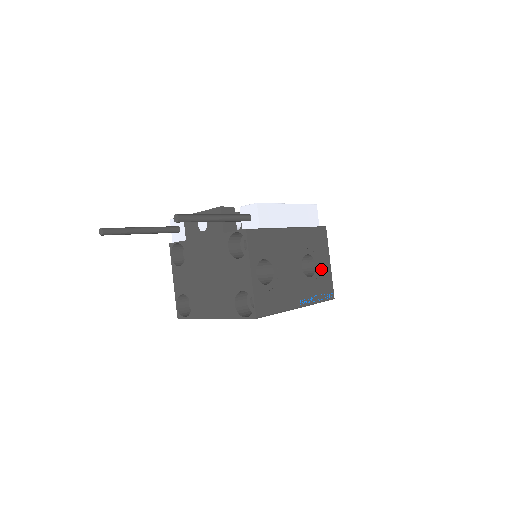
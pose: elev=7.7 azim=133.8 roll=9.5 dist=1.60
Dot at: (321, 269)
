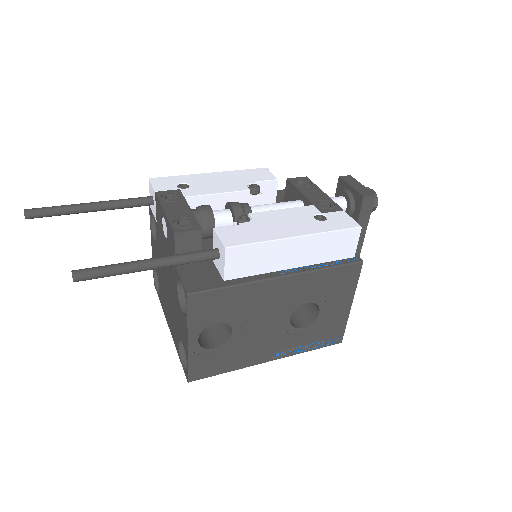
Dot at: (329, 315)
